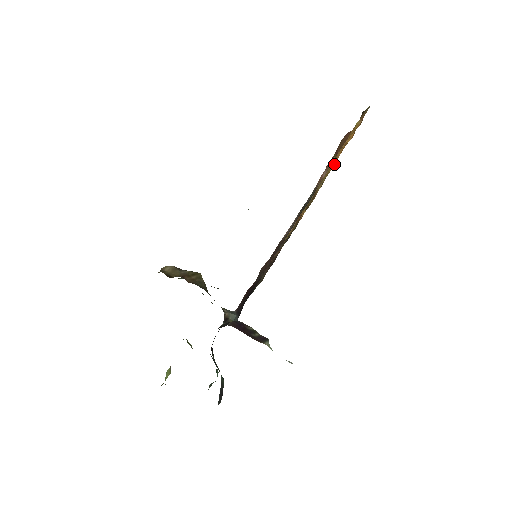
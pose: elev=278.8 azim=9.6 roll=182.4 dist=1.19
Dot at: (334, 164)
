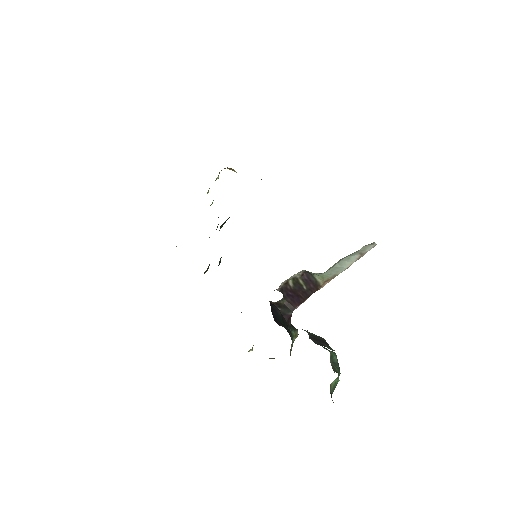
Dot at: occluded
